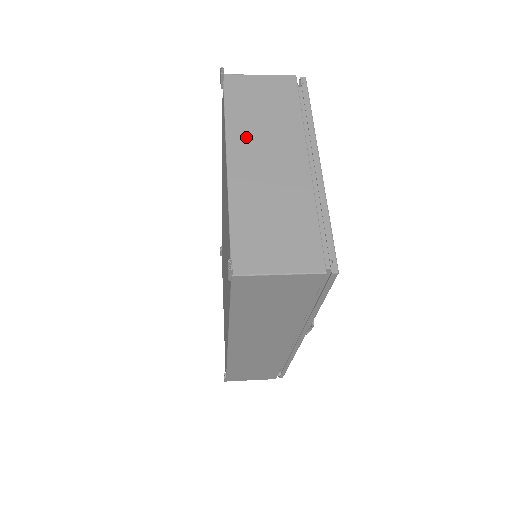
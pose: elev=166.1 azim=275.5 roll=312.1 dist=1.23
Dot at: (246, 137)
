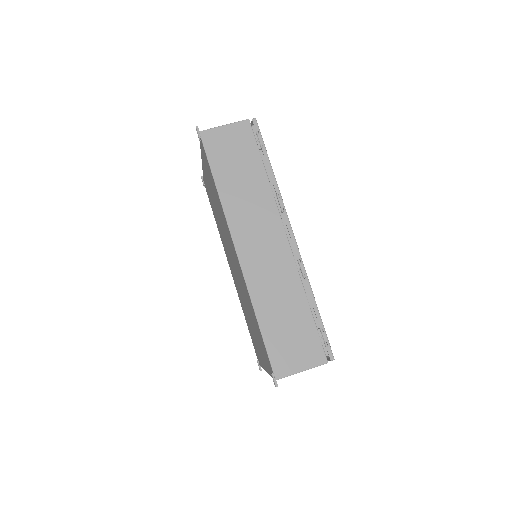
Dot at: occluded
